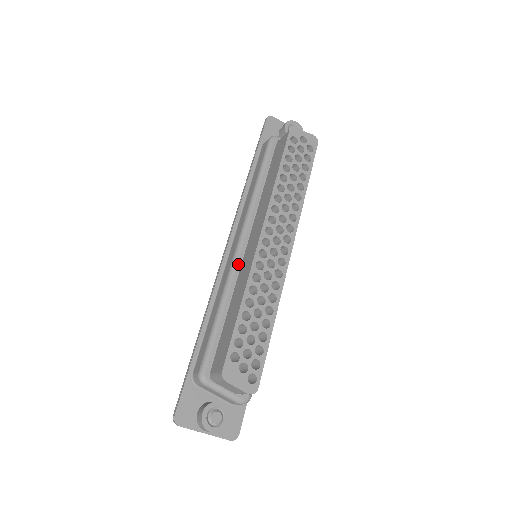
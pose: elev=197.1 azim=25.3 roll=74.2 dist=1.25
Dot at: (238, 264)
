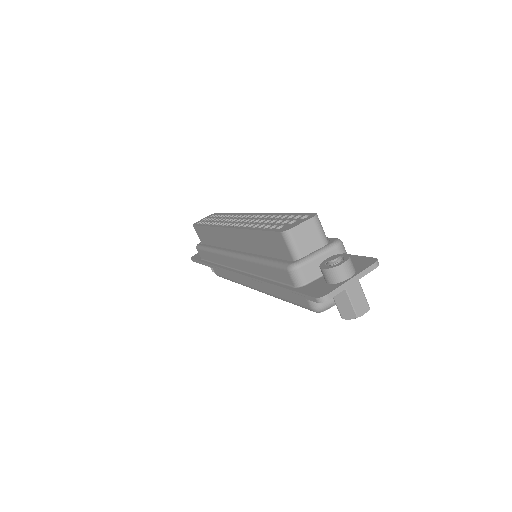
Dot at: (241, 253)
